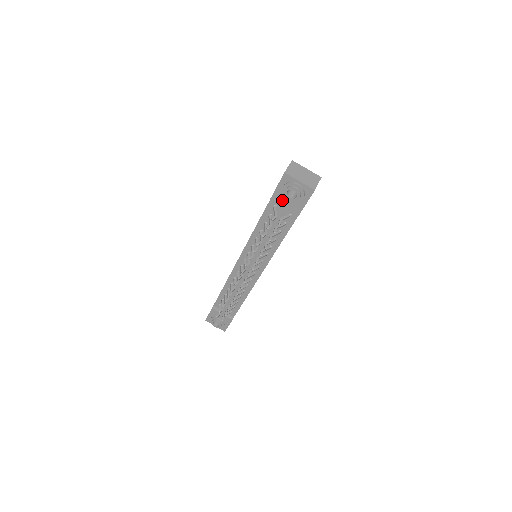
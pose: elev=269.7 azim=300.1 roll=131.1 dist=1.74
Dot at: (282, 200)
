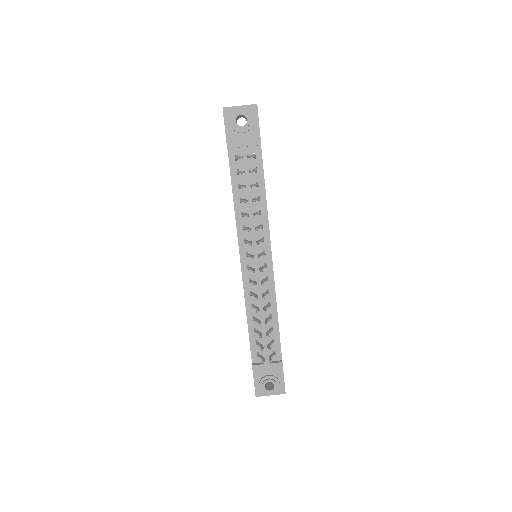
Dot at: (237, 140)
